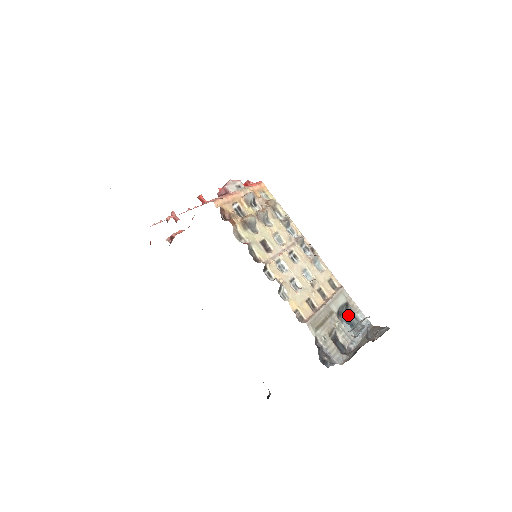
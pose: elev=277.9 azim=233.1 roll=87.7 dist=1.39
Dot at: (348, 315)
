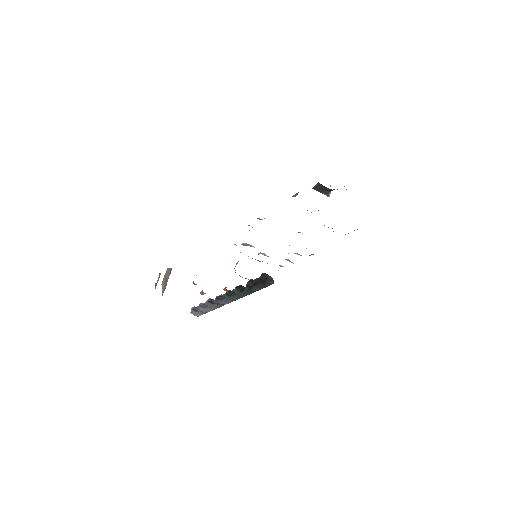
Dot at: occluded
